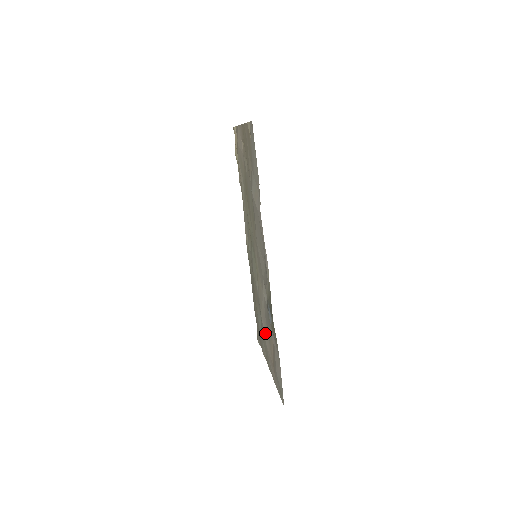
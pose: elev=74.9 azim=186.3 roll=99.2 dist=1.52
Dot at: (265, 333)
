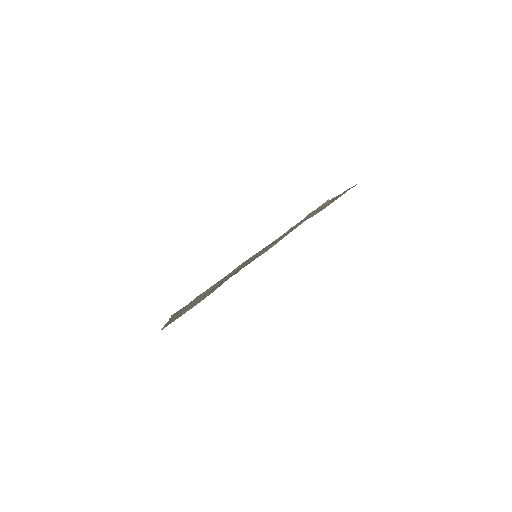
Dot at: (199, 297)
